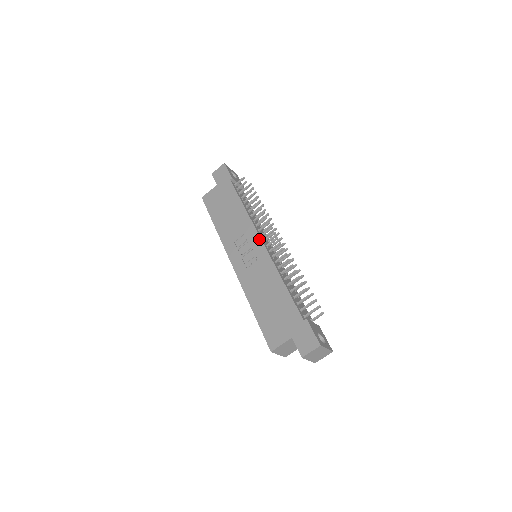
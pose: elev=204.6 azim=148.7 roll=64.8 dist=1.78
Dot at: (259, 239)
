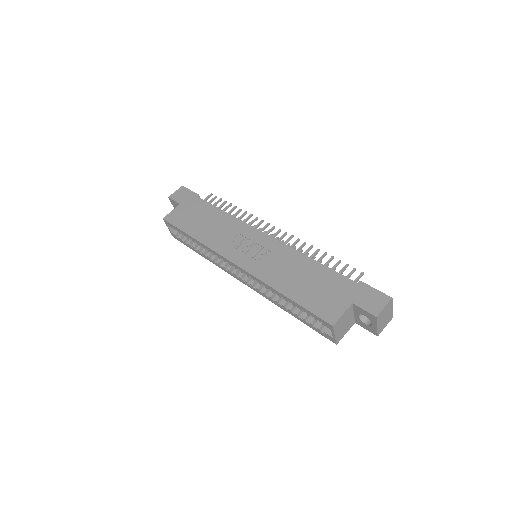
Dot at: (261, 233)
